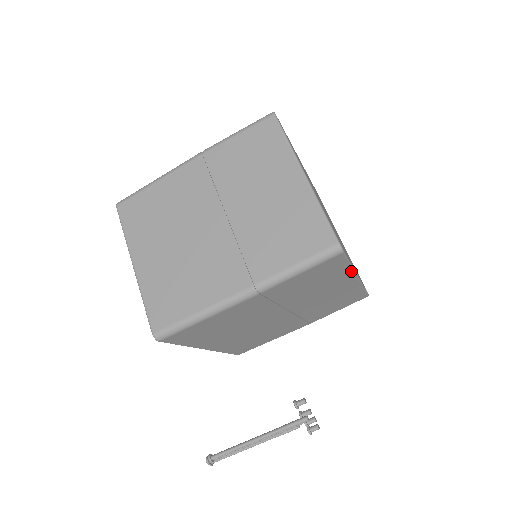
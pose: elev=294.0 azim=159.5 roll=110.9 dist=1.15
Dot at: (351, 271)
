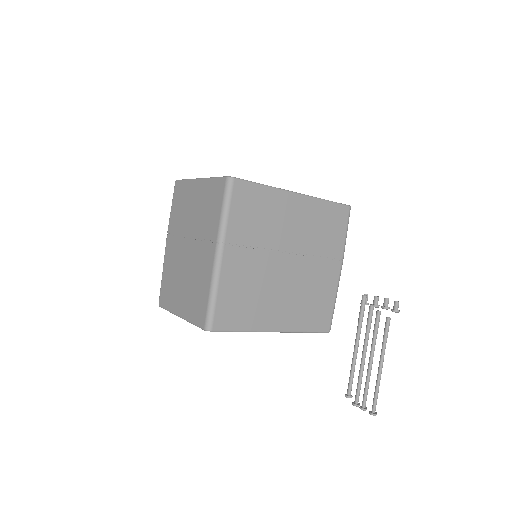
Dot at: (275, 190)
